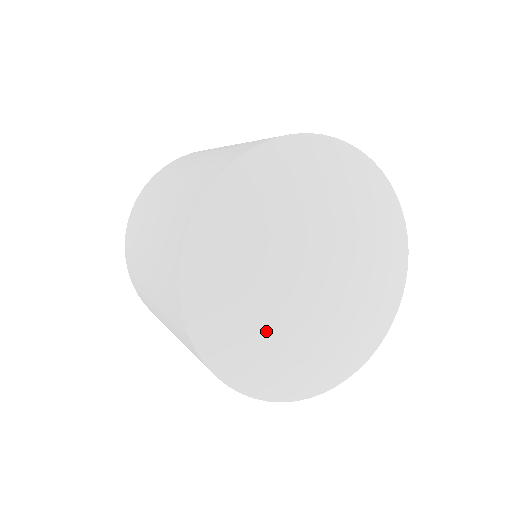
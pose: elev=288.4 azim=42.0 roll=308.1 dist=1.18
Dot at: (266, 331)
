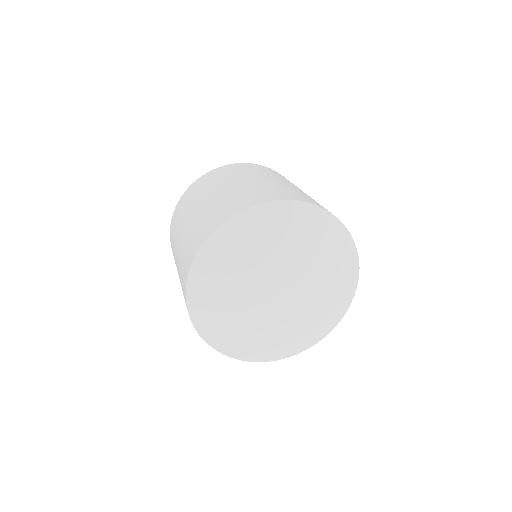
Dot at: (232, 308)
